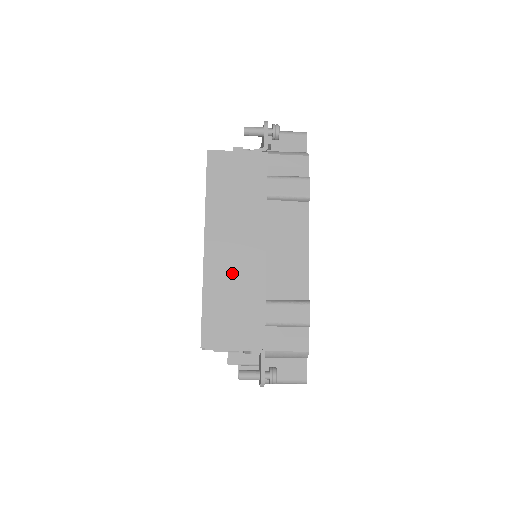
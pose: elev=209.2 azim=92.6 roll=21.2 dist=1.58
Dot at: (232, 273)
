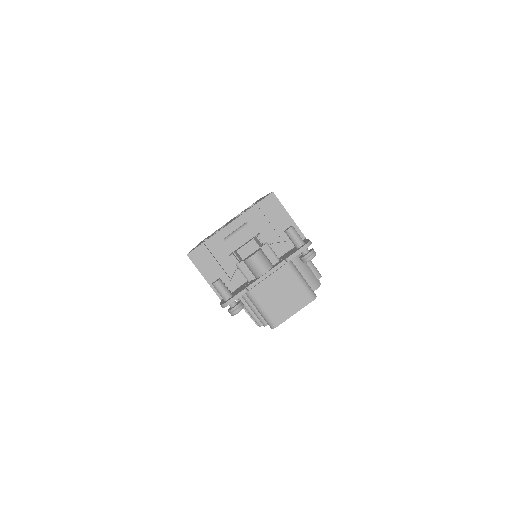
Dot at: occluded
